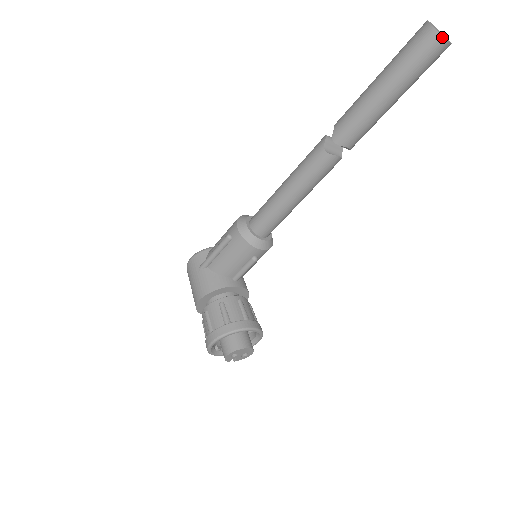
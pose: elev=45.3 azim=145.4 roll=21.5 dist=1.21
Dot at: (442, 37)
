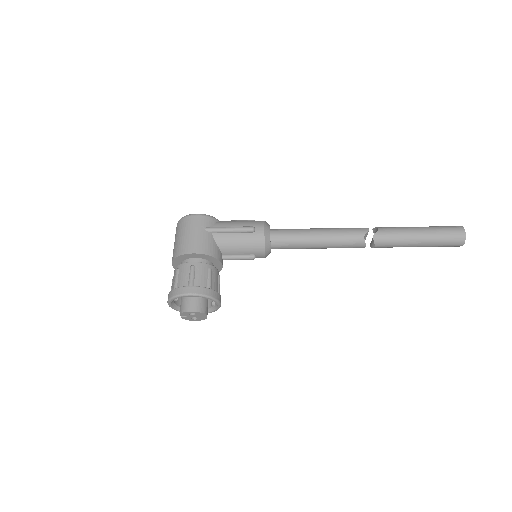
Dot at: occluded
